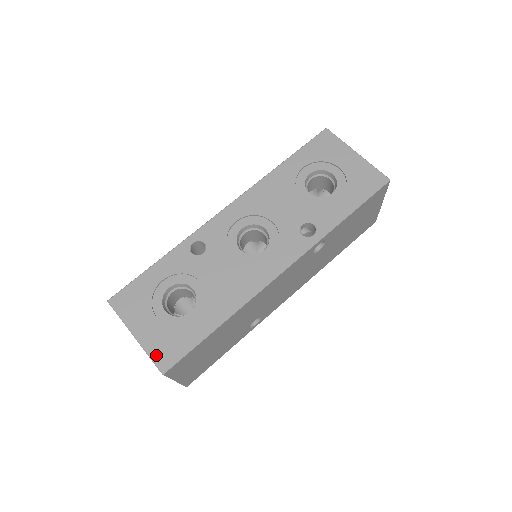
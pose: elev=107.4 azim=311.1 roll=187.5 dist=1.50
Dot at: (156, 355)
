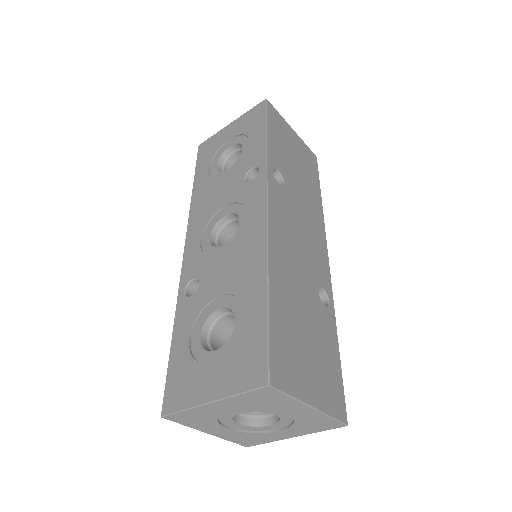
Dot at: (245, 383)
